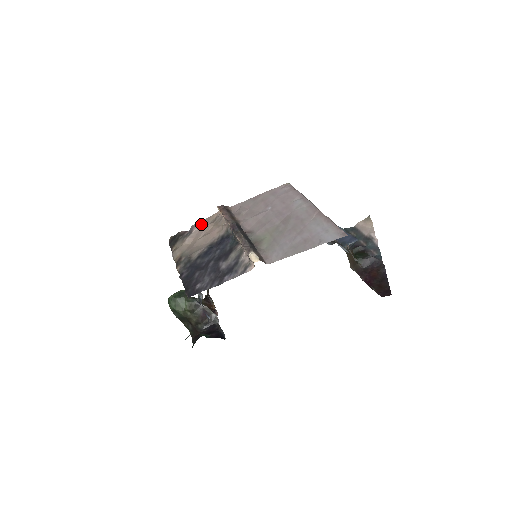
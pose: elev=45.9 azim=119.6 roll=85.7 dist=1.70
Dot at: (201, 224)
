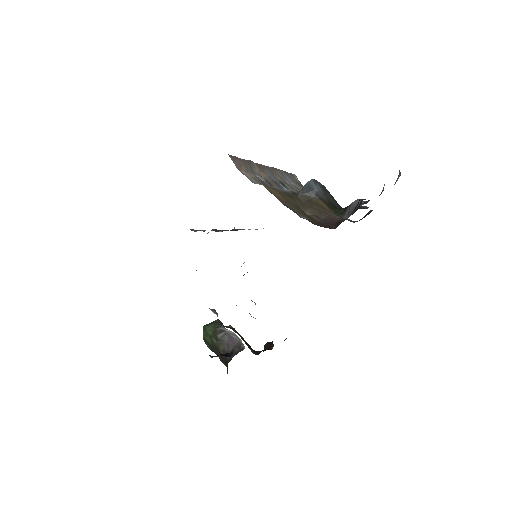
Dot at: occluded
